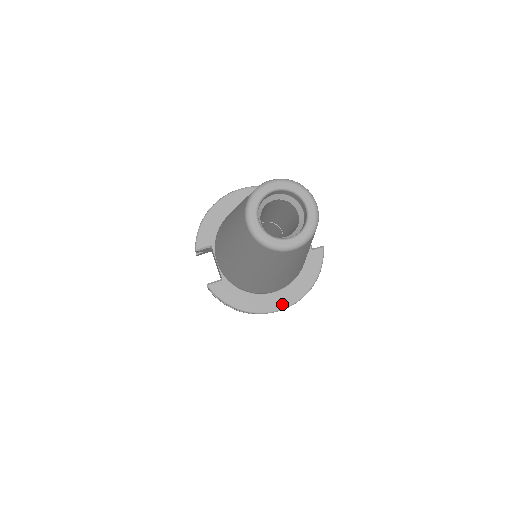
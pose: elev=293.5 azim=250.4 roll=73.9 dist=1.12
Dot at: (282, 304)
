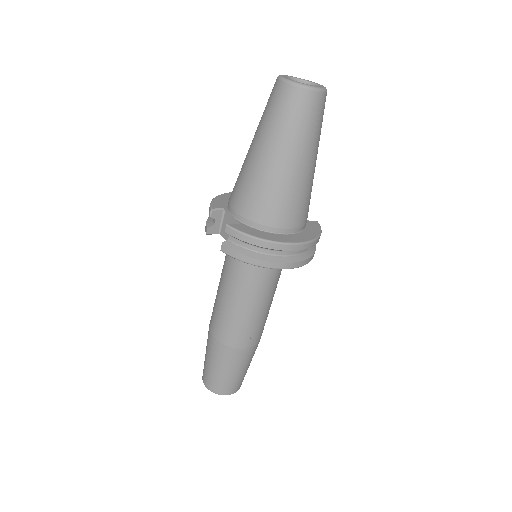
Dot at: (298, 240)
